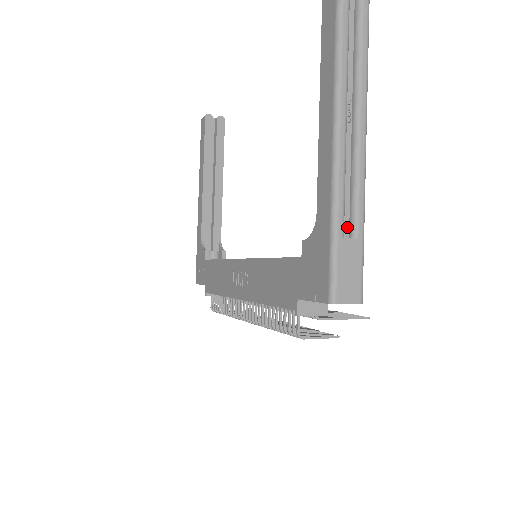
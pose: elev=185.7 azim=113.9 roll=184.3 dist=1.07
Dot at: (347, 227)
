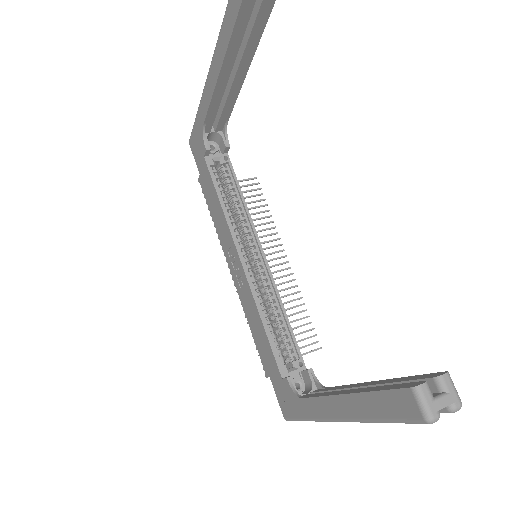
Dot at: occluded
